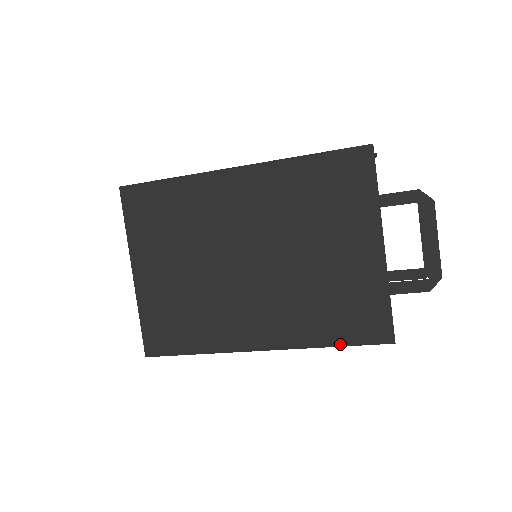
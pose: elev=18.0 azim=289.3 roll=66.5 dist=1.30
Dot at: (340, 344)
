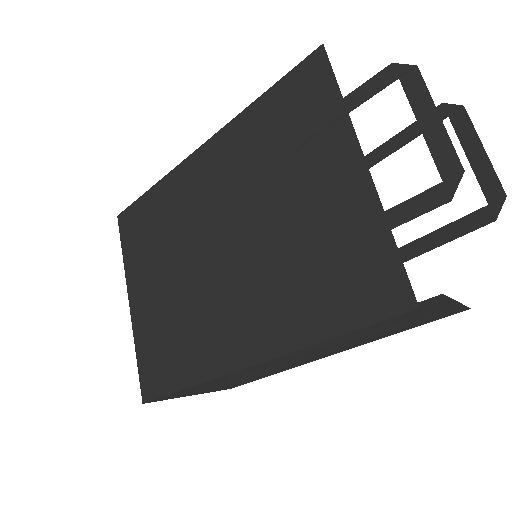
Dot at: (339, 332)
